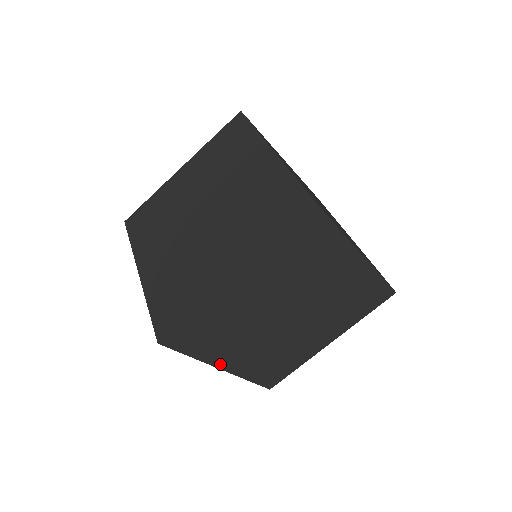
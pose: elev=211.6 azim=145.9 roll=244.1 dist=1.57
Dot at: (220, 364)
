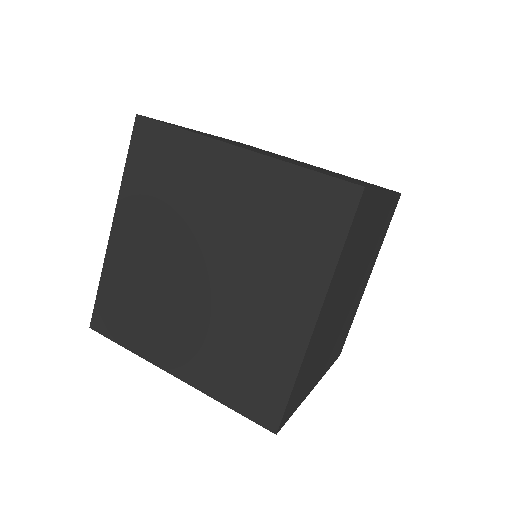
Dot at: (119, 219)
